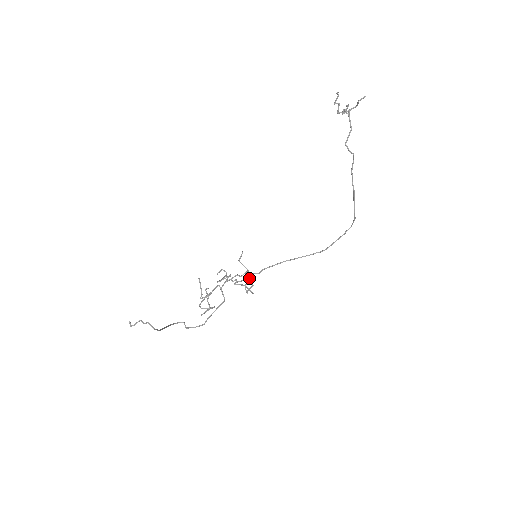
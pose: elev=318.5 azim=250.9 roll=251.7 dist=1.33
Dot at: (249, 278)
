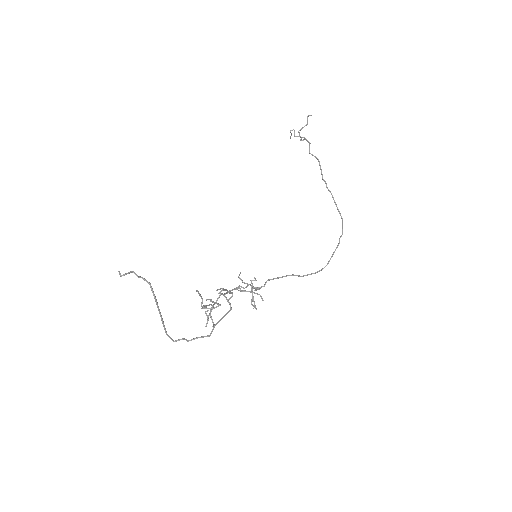
Dot at: (254, 287)
